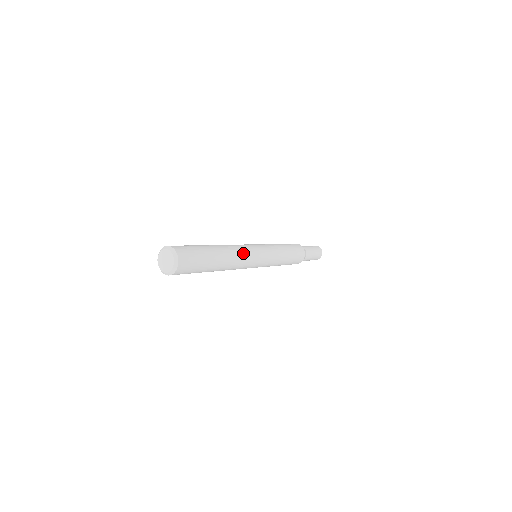
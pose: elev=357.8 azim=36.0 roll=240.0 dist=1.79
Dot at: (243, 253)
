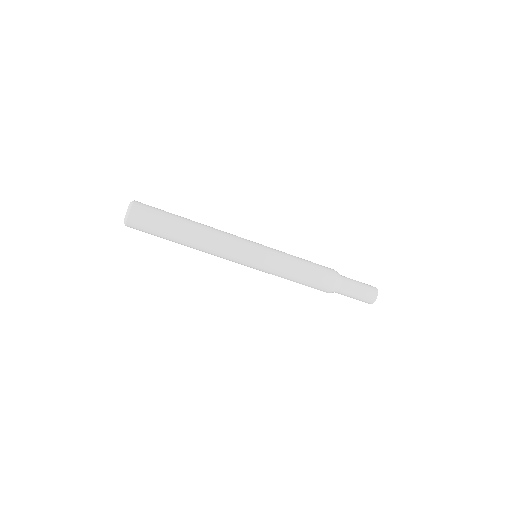
Dot at: occluded
